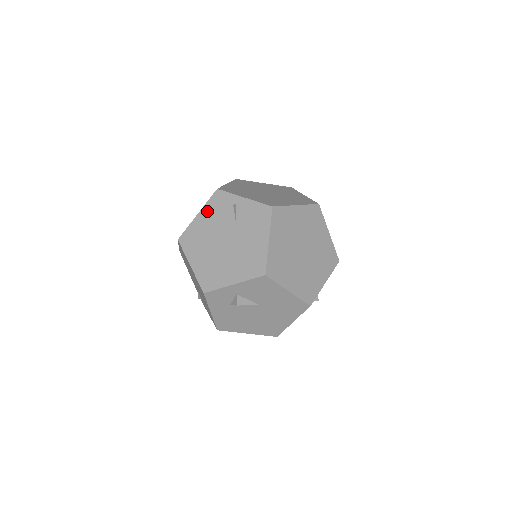
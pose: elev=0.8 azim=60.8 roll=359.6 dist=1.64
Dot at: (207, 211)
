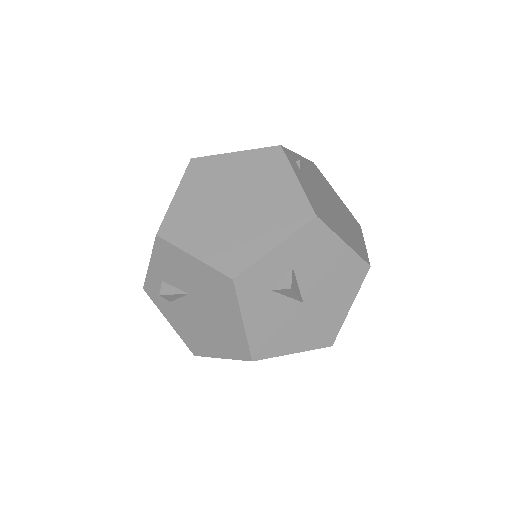
Dot at: occluded
